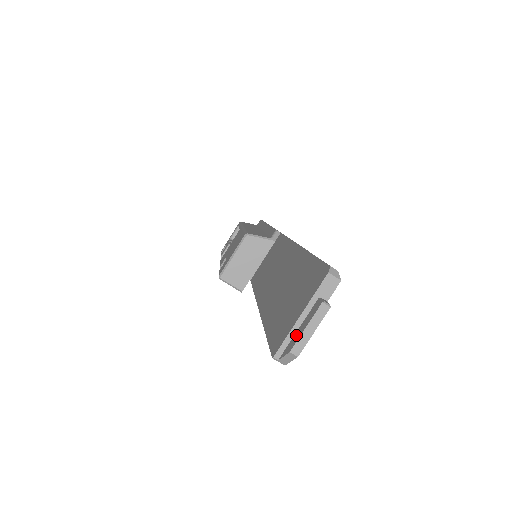
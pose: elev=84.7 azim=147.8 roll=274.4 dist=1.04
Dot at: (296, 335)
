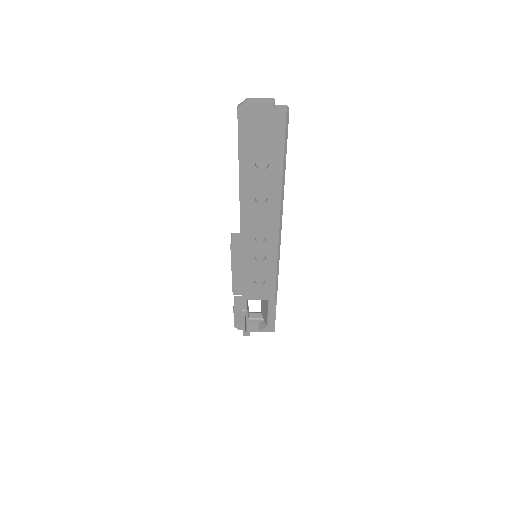
Dot at: (254, 103)
